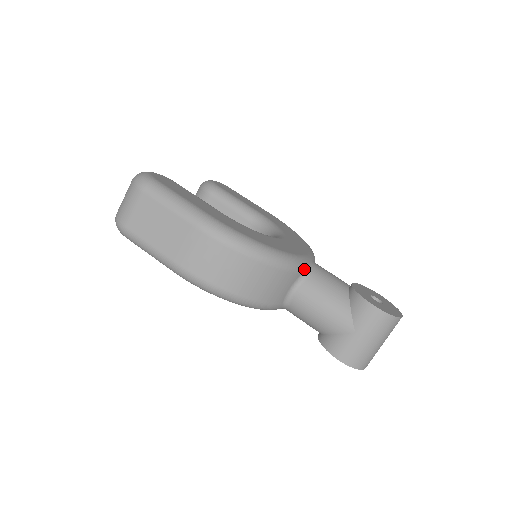
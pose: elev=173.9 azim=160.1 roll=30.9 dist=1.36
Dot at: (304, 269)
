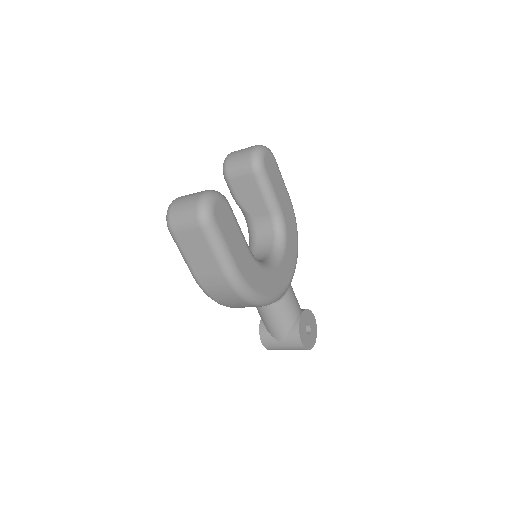
Dot at: (279, 299)
